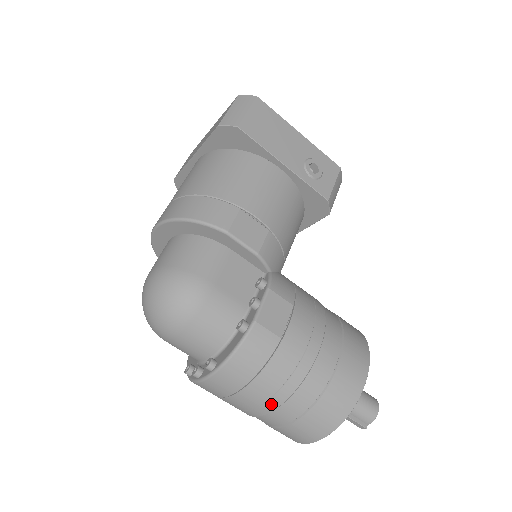
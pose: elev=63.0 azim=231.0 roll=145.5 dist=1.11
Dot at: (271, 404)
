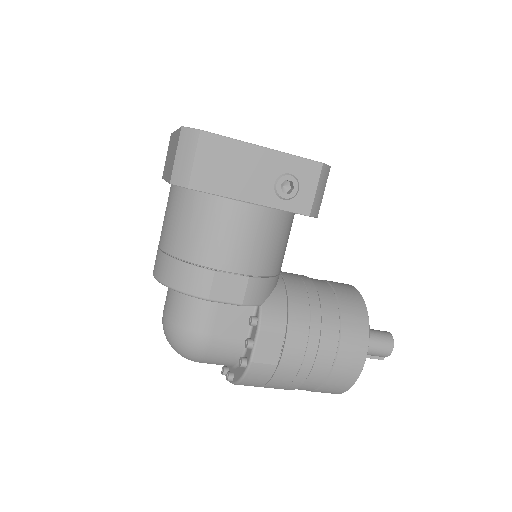
Dot at: (285, 389)
